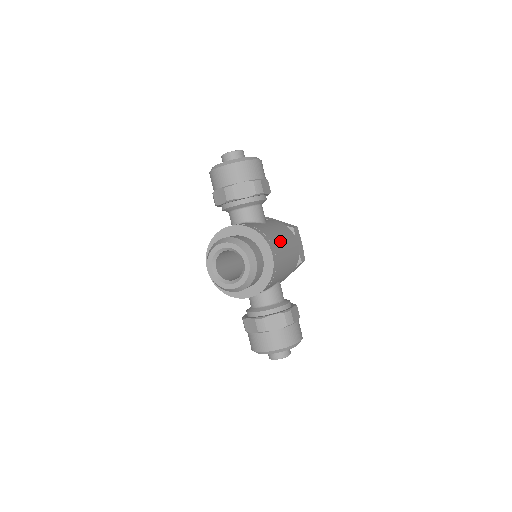
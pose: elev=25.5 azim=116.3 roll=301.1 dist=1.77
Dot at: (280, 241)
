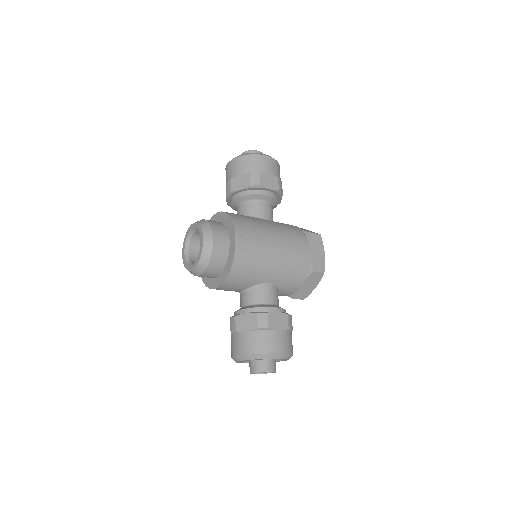
Dot at: (265, 233)
